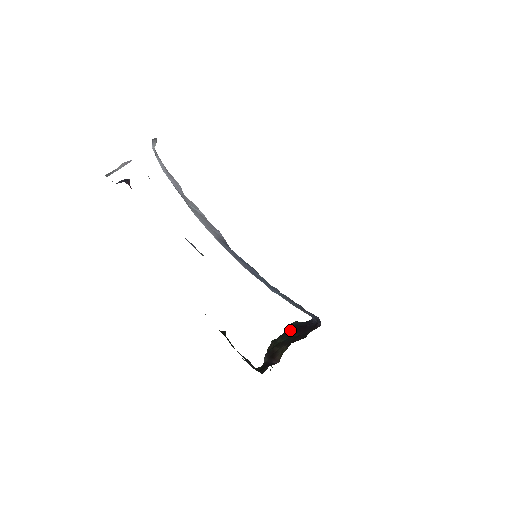
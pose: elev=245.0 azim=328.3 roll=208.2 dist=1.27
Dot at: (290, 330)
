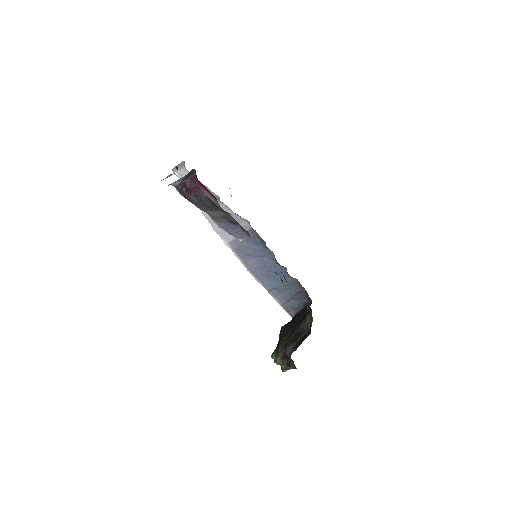
Dot at: (286, 329)
